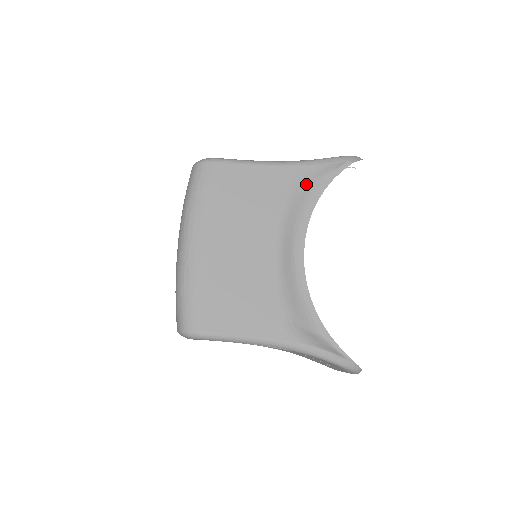
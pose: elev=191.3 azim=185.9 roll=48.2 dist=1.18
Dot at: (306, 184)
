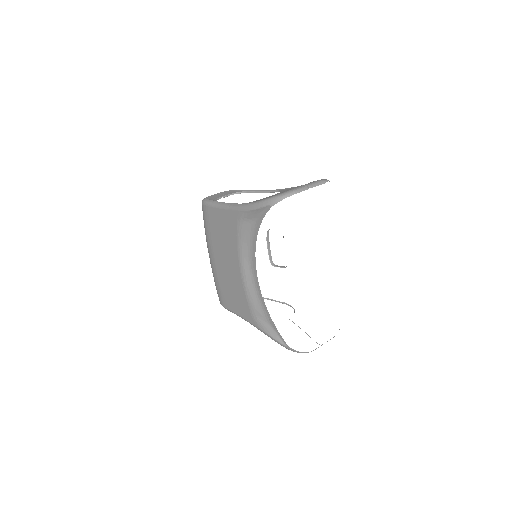
Dot at: (247, 224)
